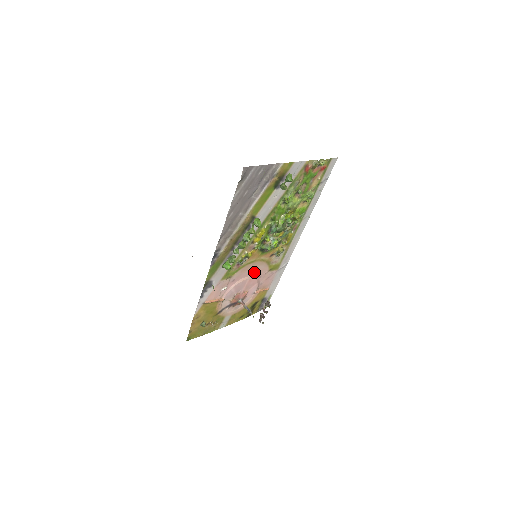
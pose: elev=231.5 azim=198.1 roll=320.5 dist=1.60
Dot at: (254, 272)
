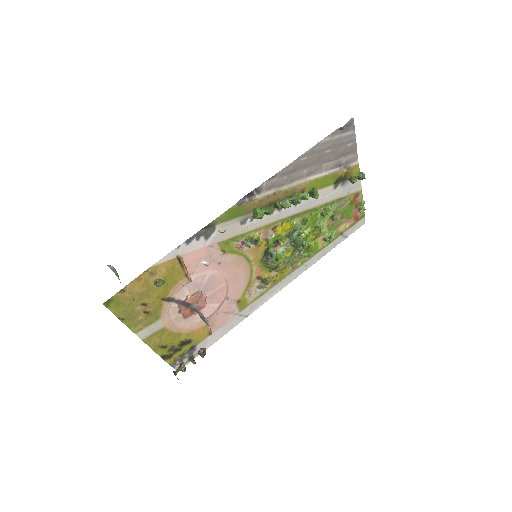
Dot at: (233, 281)
